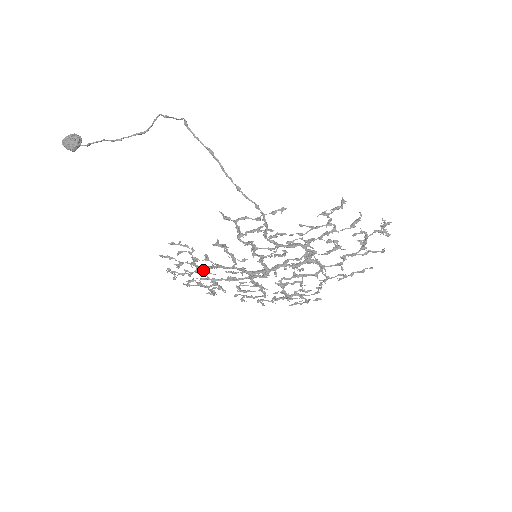
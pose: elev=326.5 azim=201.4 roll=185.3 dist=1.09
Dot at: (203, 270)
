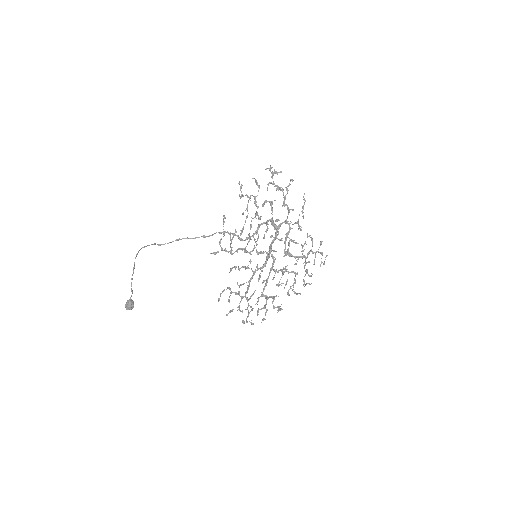
Dot at: (250, 296)
